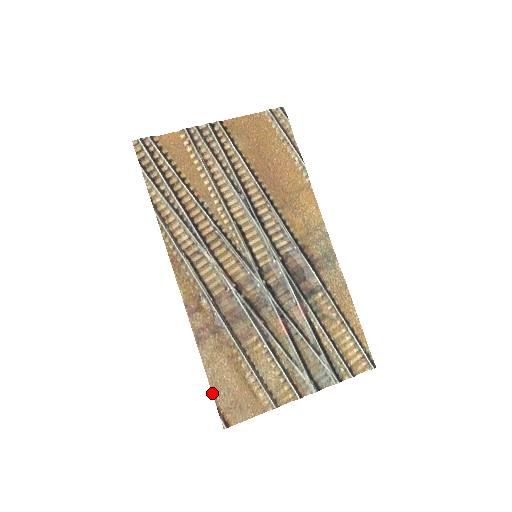
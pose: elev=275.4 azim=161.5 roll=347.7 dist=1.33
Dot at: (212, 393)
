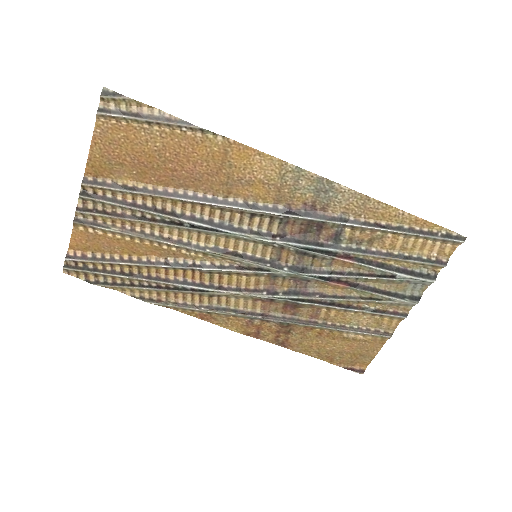
Dot at: (330, 363)
